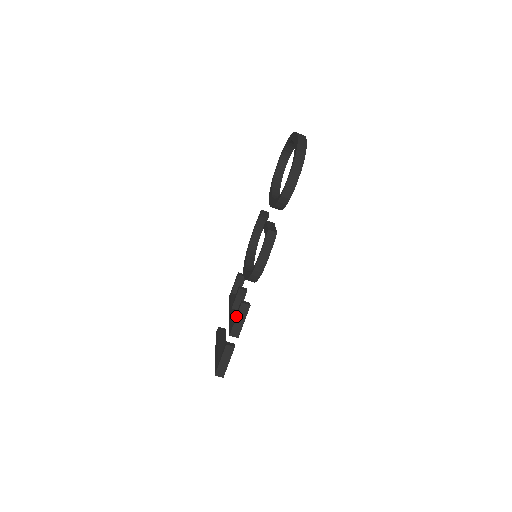
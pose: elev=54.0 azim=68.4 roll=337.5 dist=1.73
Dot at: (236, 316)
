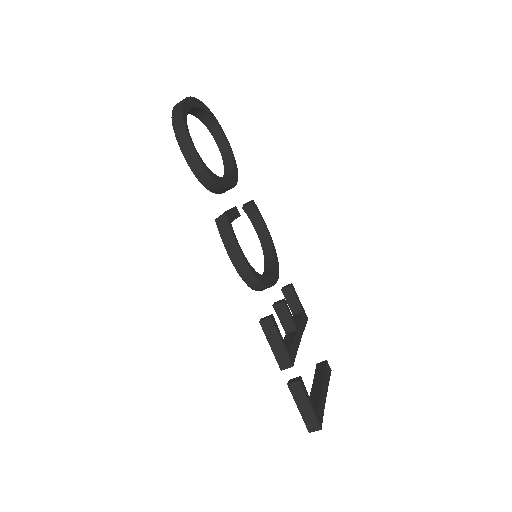
Dot at: occluded
